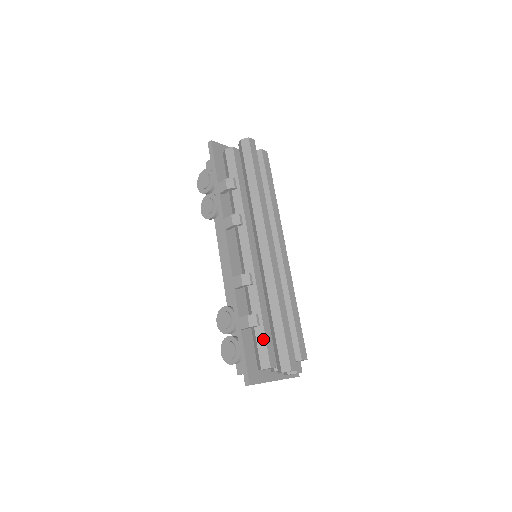
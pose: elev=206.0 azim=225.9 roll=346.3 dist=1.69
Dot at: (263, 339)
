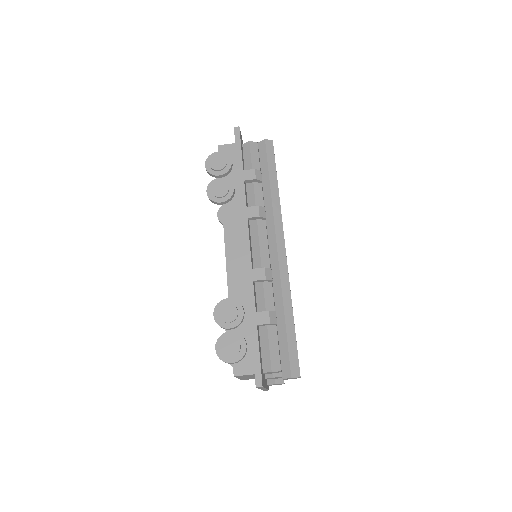
Dot at: (275, 340)
